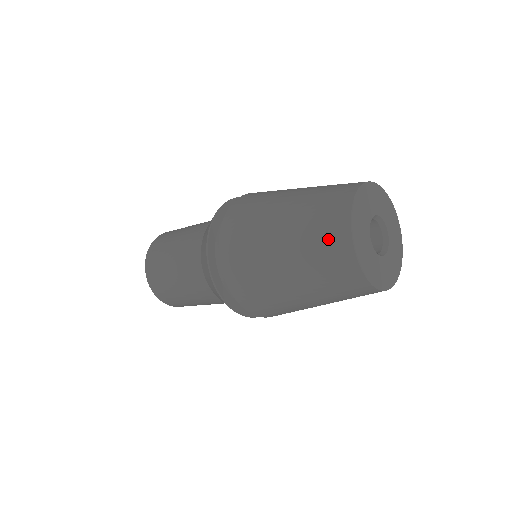
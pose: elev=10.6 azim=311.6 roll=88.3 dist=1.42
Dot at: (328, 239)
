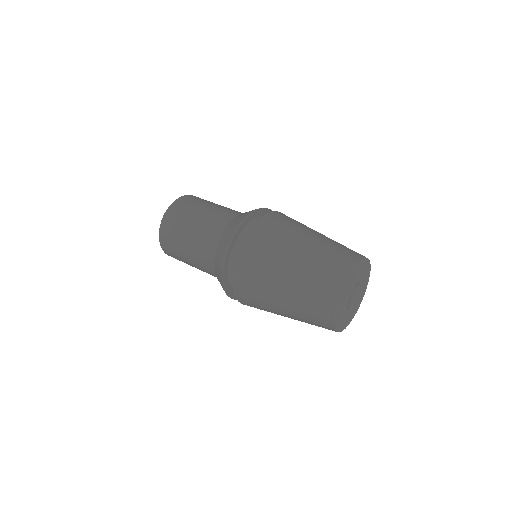
Dot at: (323, 292)
